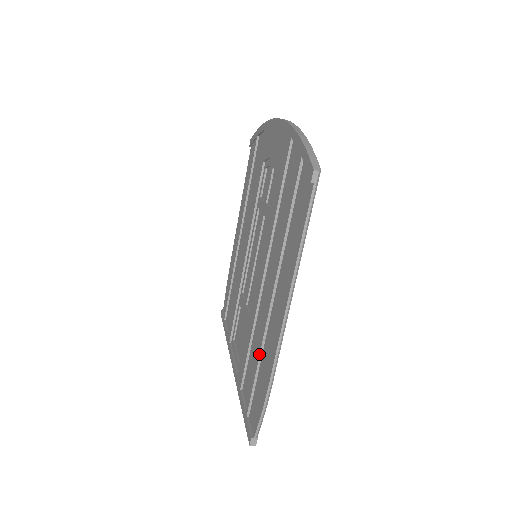
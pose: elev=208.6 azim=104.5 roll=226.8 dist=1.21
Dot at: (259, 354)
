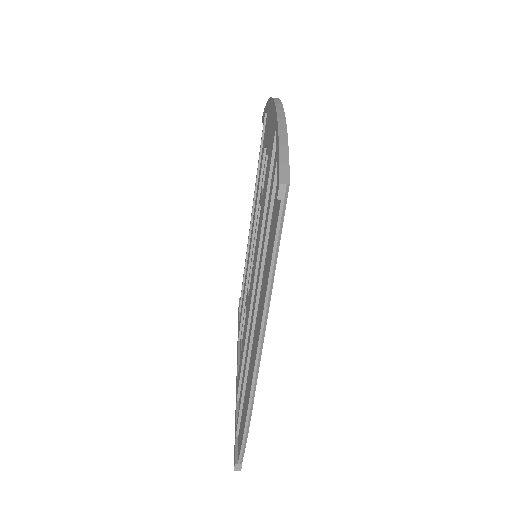
Dot at: (244, 376)
